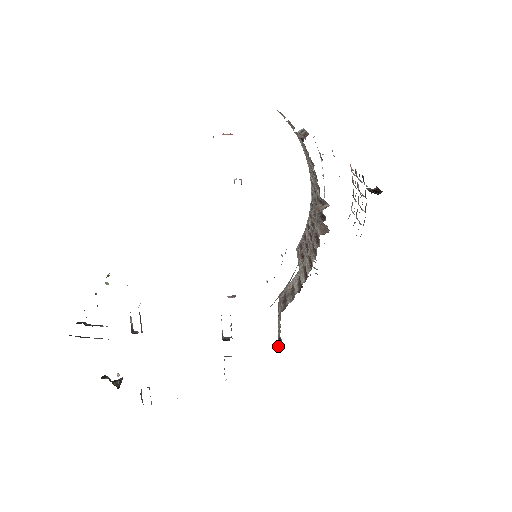
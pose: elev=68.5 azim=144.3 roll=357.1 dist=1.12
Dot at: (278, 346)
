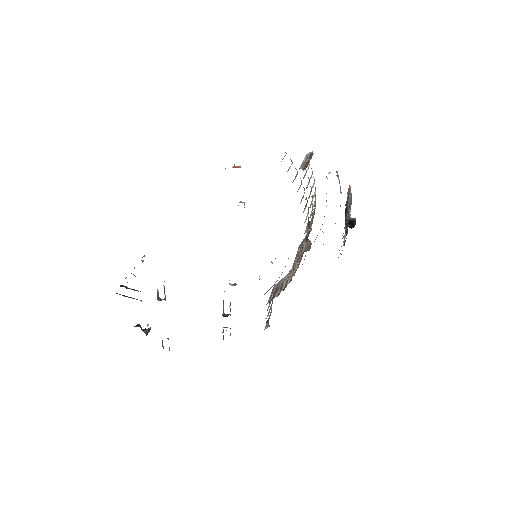
Dot at: (266, 326)
